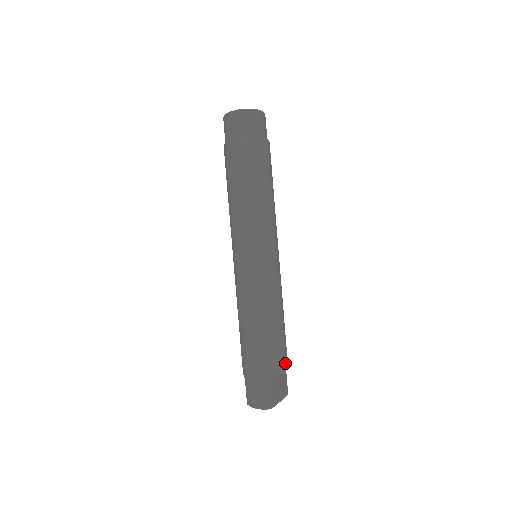
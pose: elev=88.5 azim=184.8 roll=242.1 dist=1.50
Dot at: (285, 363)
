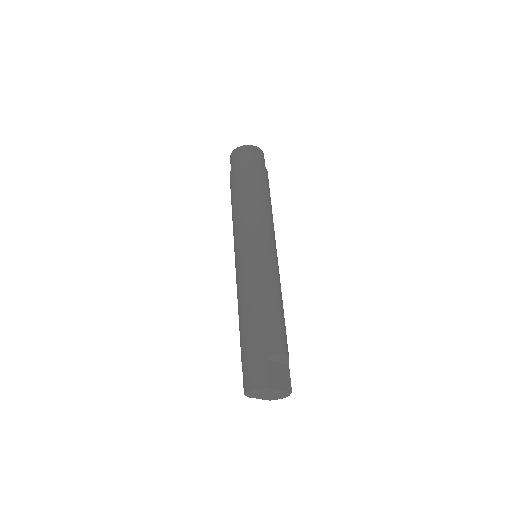
Dot at: (283, 347)
